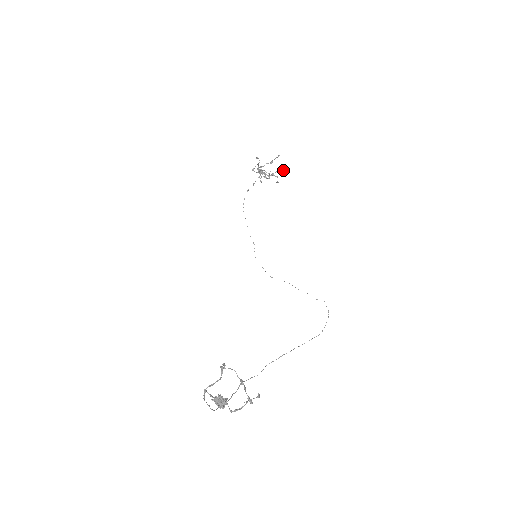
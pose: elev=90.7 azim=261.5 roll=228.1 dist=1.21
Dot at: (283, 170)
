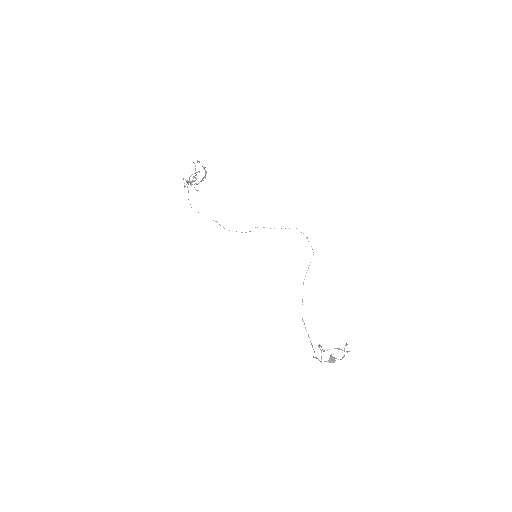
Dot at: (197, 162)
